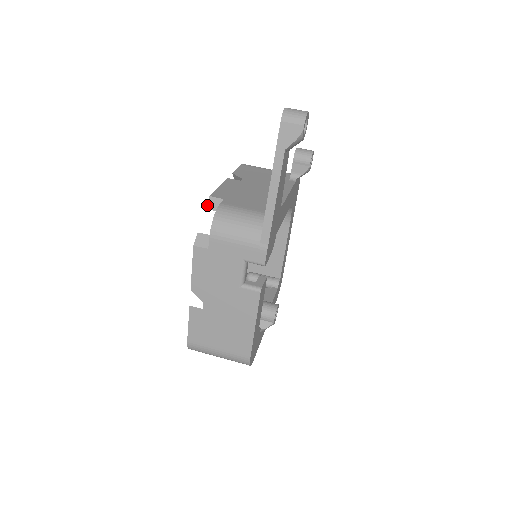
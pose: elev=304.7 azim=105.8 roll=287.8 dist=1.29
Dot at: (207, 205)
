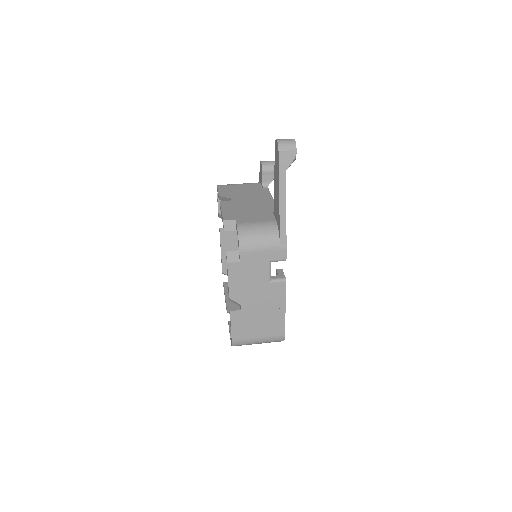
Dot at: (224, 228)
